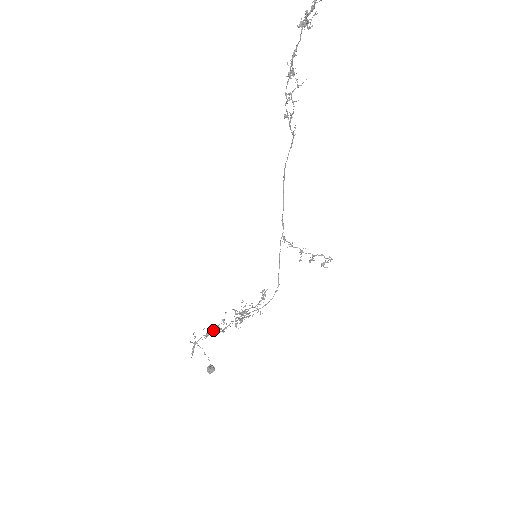
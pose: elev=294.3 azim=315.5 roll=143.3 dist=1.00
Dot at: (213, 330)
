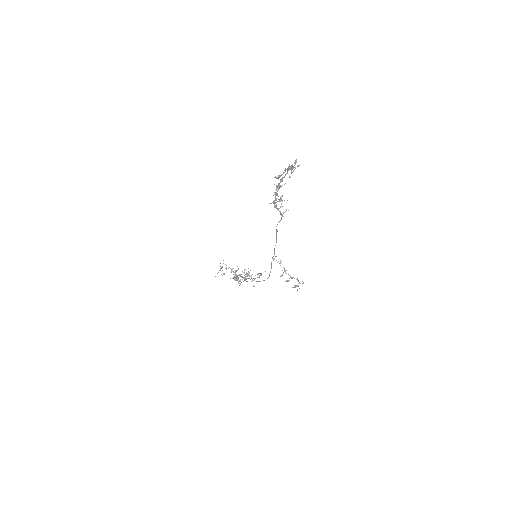
Dot at: (231, 270)
